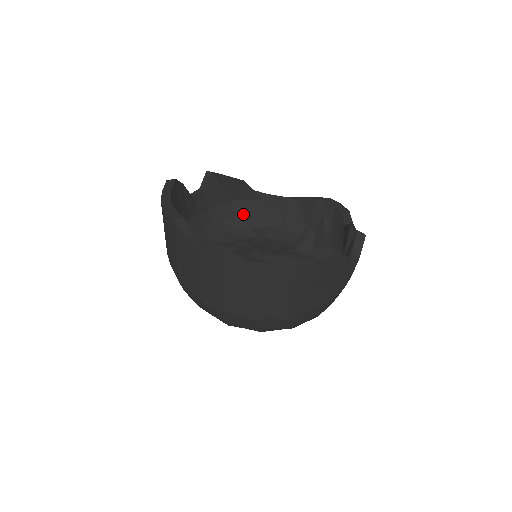
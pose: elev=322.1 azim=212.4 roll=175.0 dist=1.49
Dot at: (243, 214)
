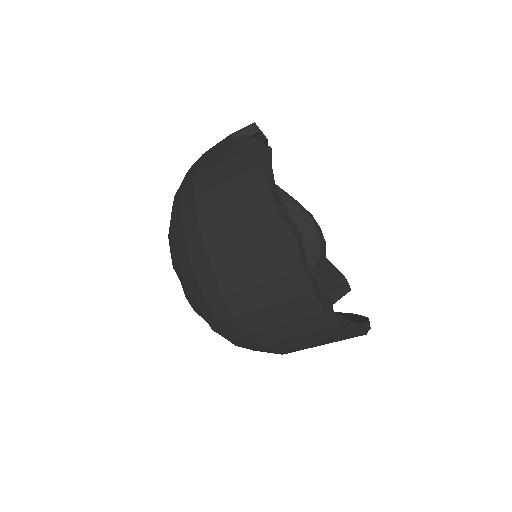
Dot at: occluded
